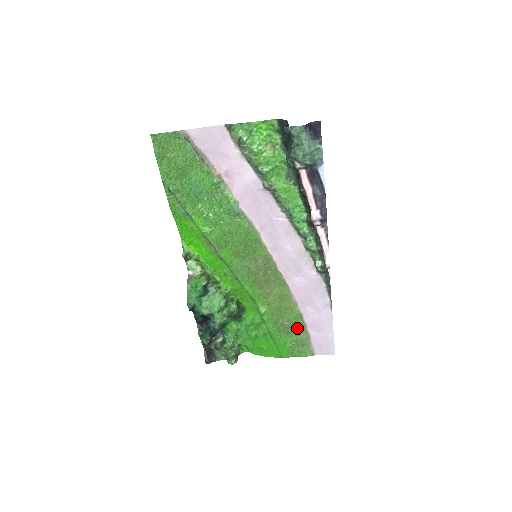
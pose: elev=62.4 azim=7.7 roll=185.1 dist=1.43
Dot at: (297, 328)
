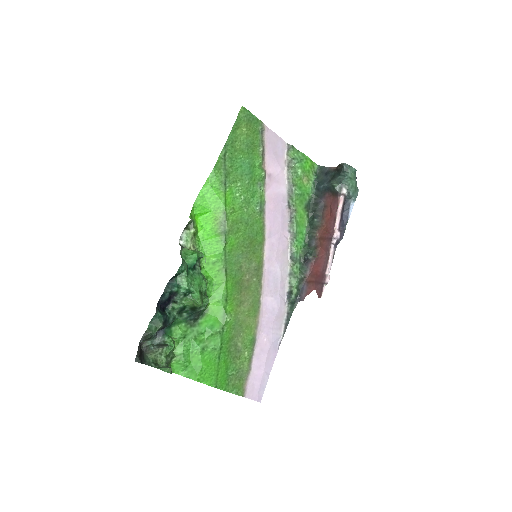
Dot at: (245, 355)
